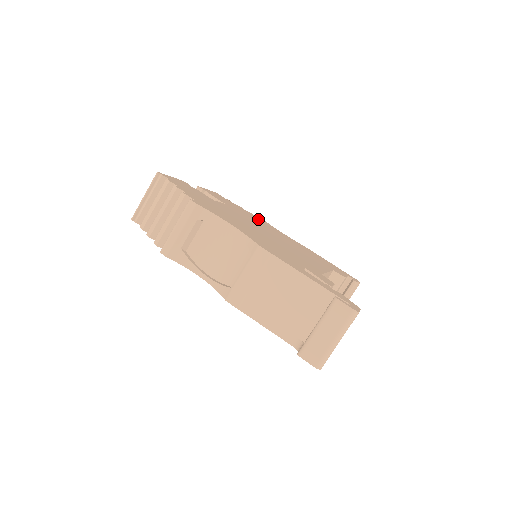
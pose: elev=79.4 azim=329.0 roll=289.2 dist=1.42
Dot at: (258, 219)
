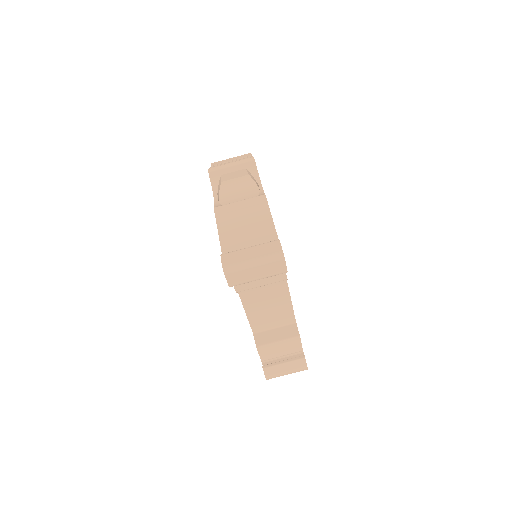
Dot at: occluded
